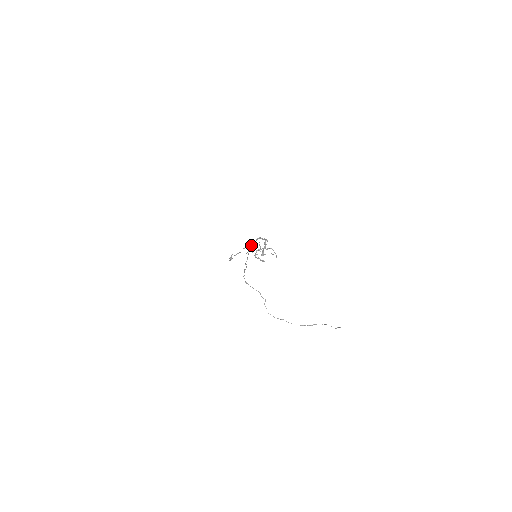
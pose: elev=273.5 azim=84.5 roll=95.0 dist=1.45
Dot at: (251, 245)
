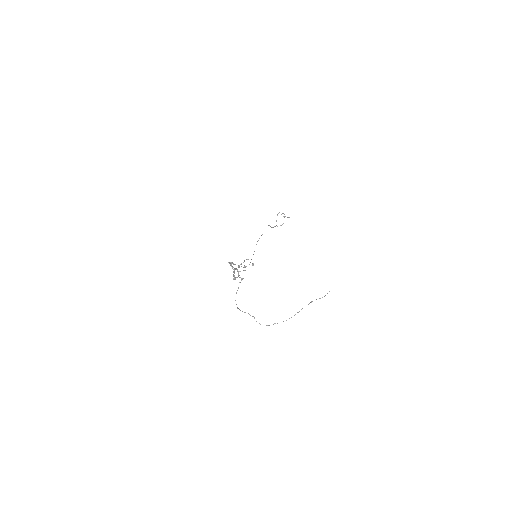
Dot at: occluded
